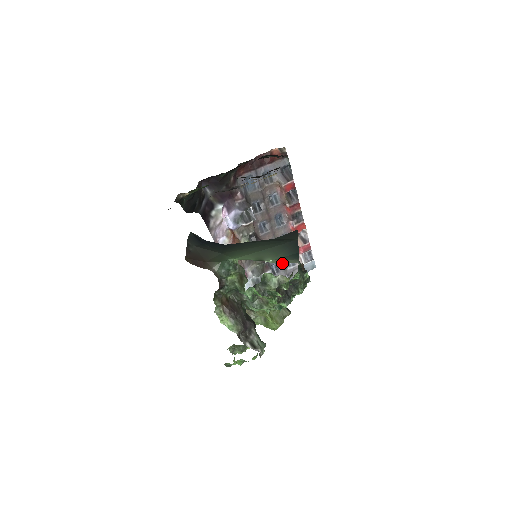
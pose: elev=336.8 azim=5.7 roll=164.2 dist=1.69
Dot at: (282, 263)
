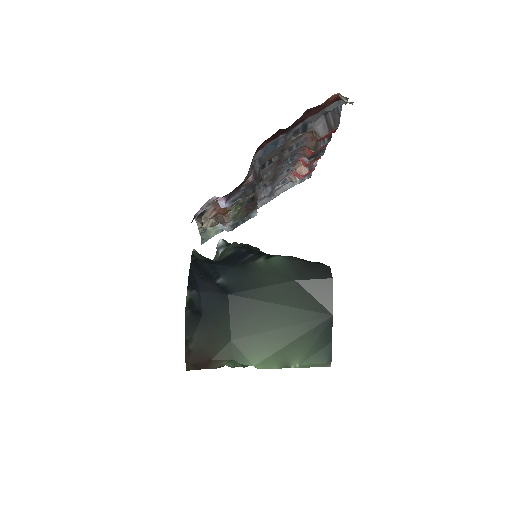
Dot at: occluded
